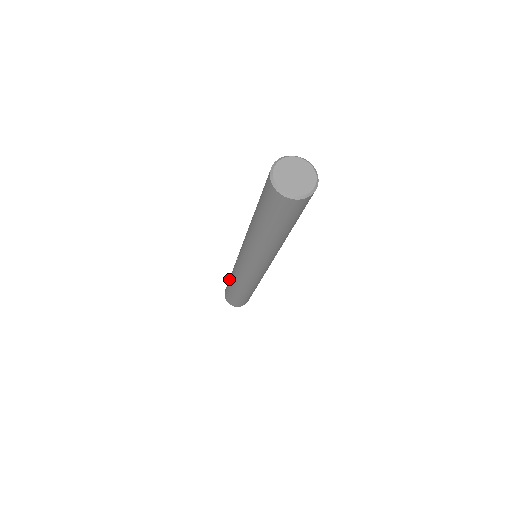
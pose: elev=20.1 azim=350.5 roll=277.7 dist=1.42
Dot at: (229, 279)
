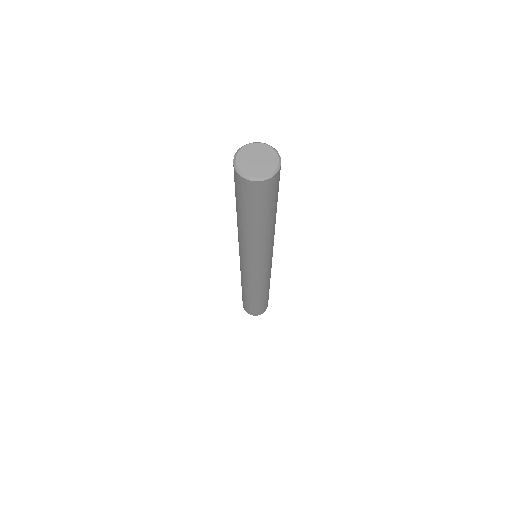
Dot at: occluded
